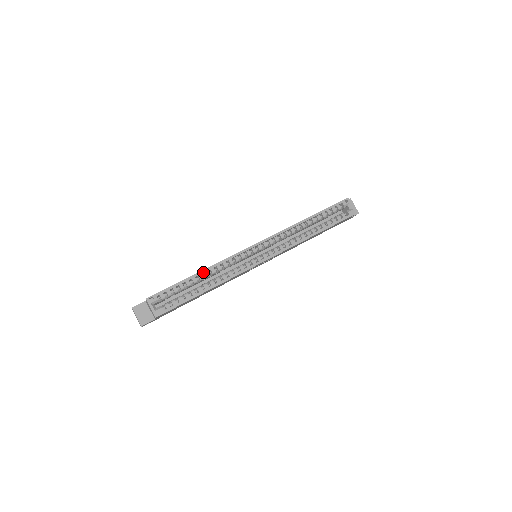
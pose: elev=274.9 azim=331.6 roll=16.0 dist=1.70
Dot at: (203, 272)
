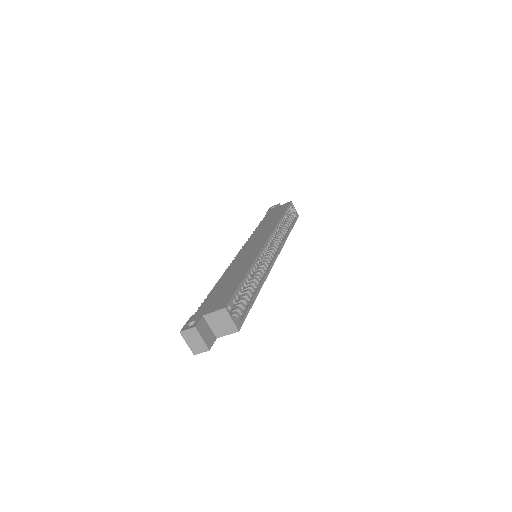
Dot at: occluded
